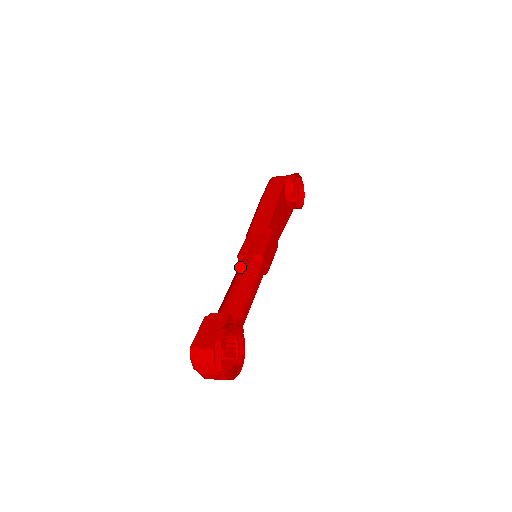
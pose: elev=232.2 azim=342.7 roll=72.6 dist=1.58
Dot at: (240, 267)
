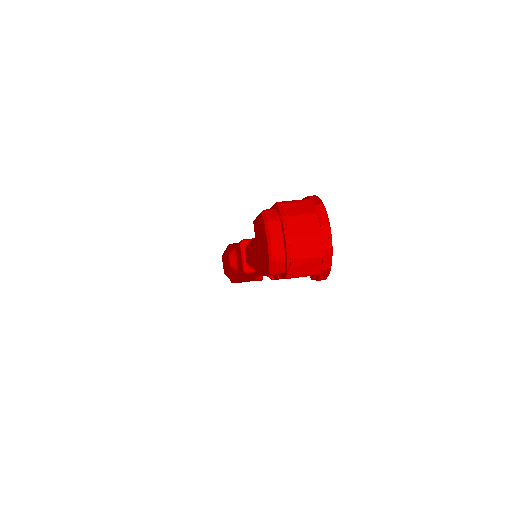
Dot at: occluded
